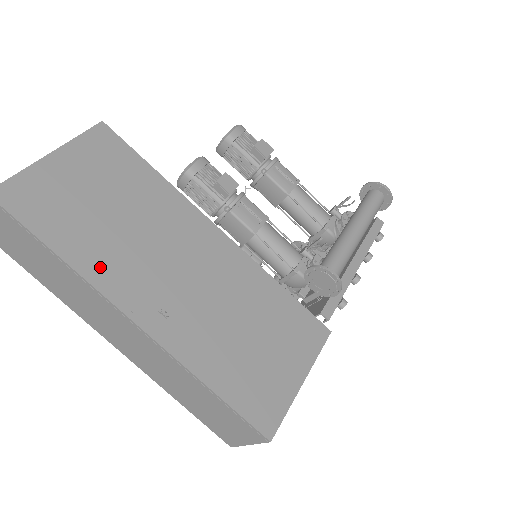
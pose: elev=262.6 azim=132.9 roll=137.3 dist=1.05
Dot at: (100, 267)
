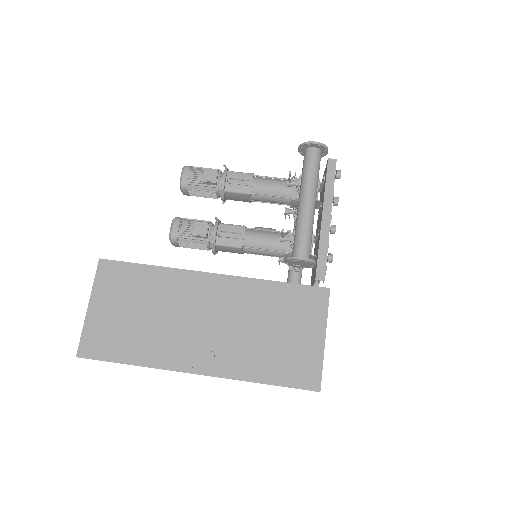
Dot at: (158, 355)
